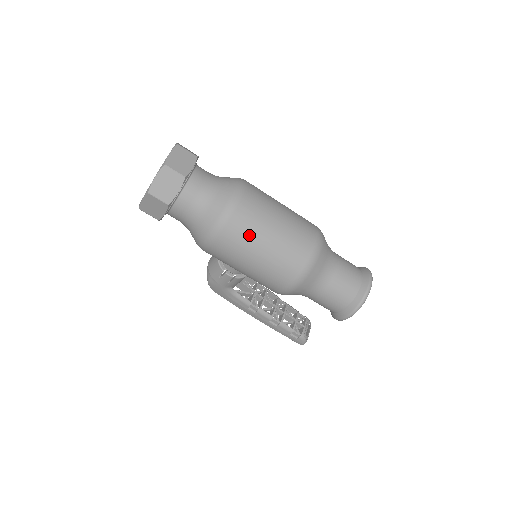
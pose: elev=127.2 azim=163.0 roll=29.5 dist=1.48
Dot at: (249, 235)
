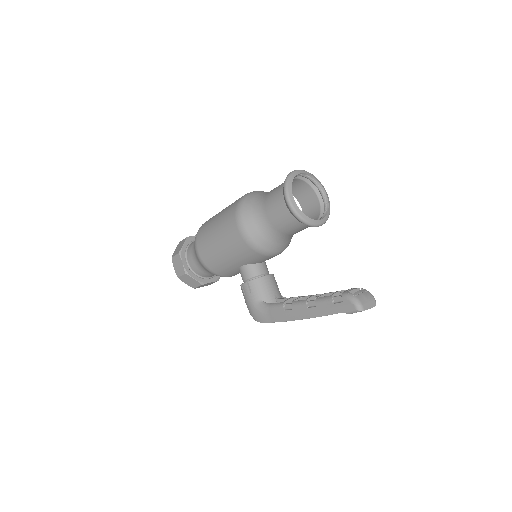
Dot at: (209, 222)
